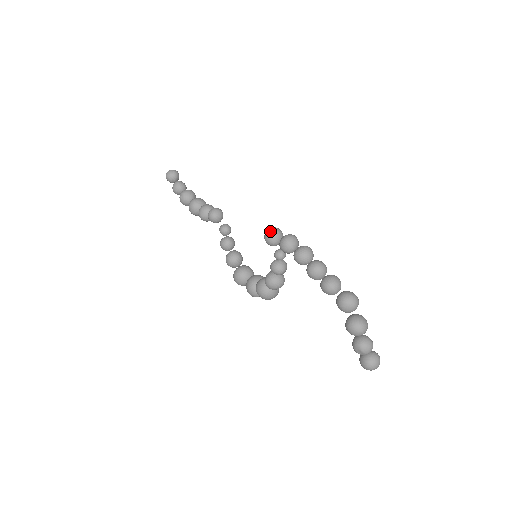
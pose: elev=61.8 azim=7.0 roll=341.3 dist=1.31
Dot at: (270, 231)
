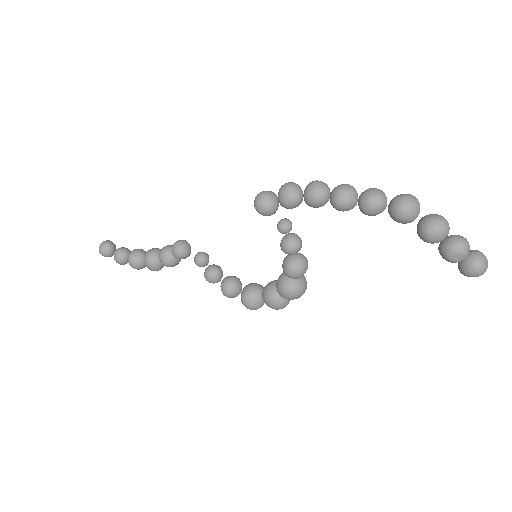
Dot at: (259, 197)
